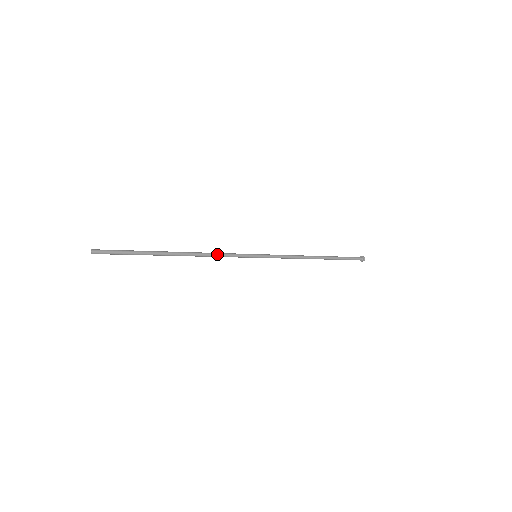
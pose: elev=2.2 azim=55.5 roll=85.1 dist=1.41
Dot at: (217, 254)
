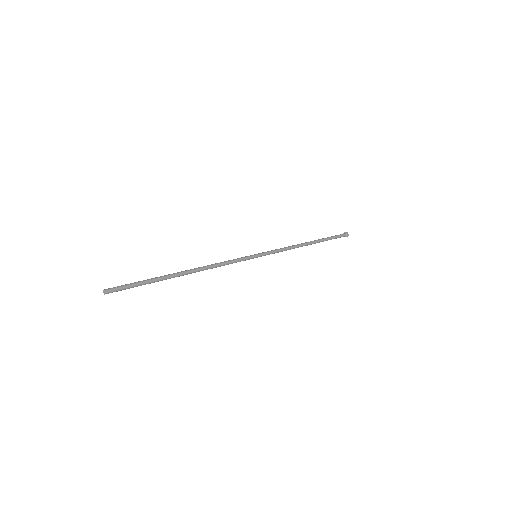
Dot at: (222, 264)
